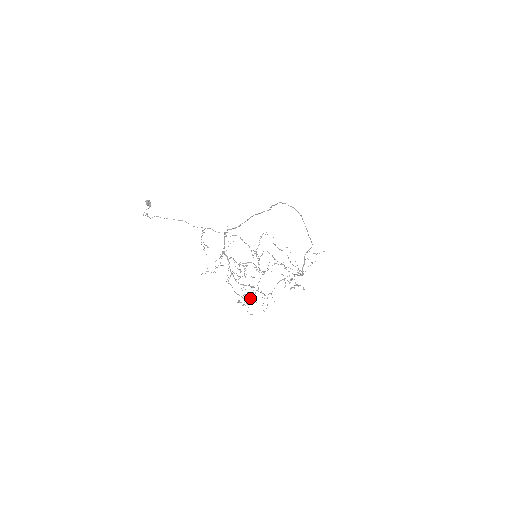
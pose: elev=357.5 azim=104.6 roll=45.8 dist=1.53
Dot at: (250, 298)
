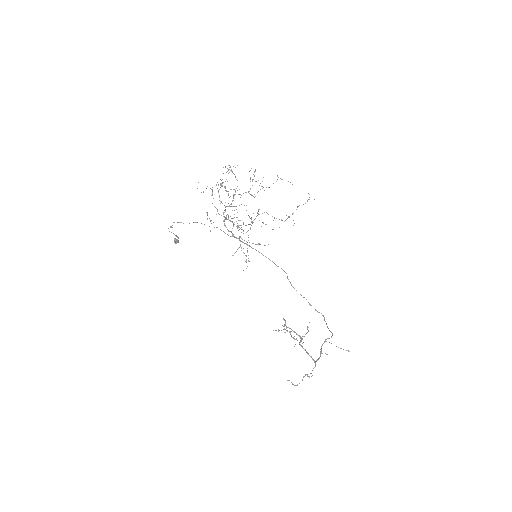
Dot at: occluded
